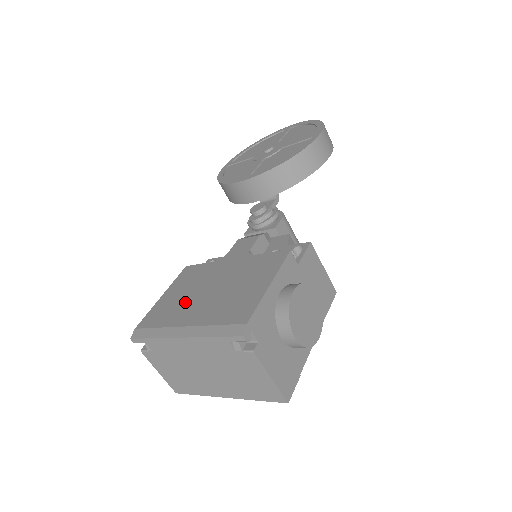
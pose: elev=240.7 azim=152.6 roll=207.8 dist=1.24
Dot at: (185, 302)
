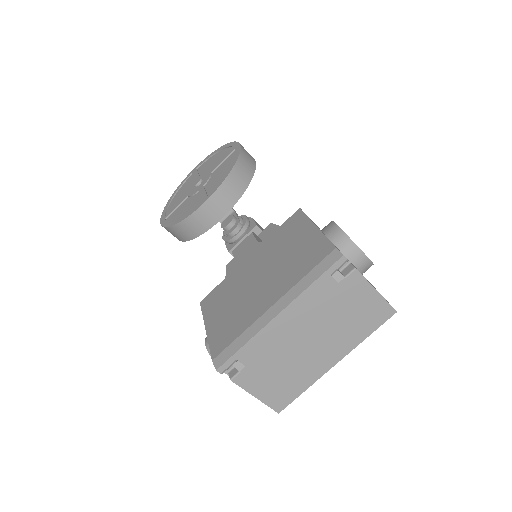
Dot at: (243, 304)
